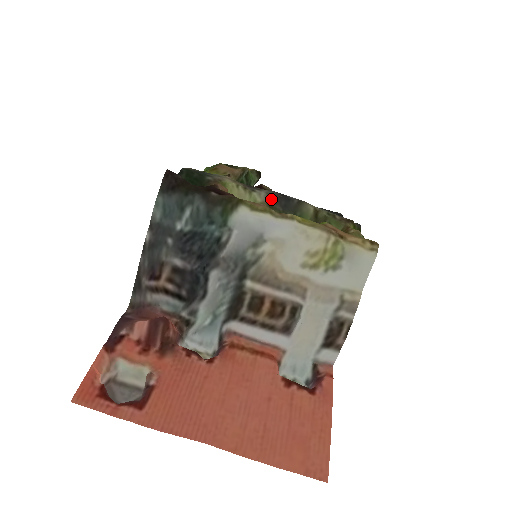
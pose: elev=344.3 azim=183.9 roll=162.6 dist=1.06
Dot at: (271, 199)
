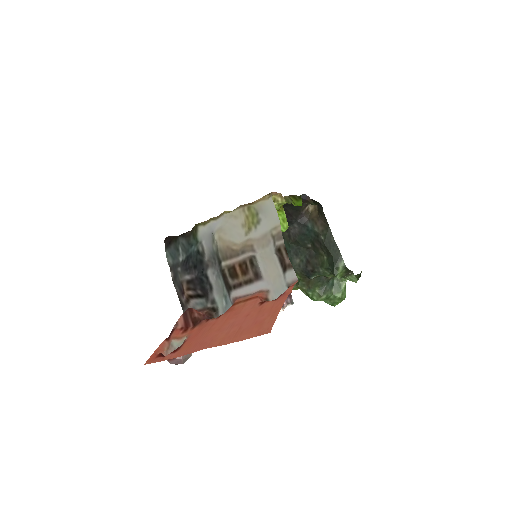
Dot at: occluded
